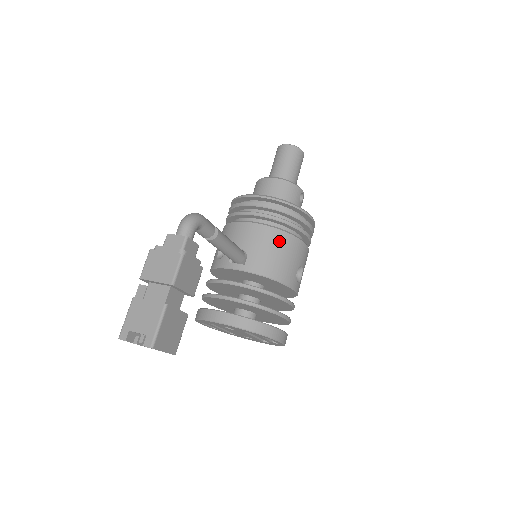
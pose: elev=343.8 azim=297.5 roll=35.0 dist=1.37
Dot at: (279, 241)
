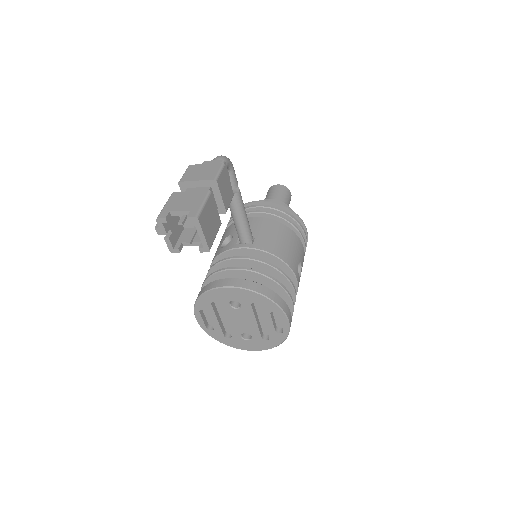
Dot at: (283, 232)
